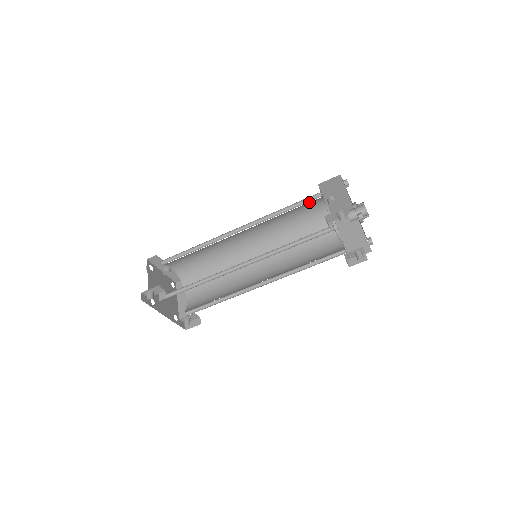
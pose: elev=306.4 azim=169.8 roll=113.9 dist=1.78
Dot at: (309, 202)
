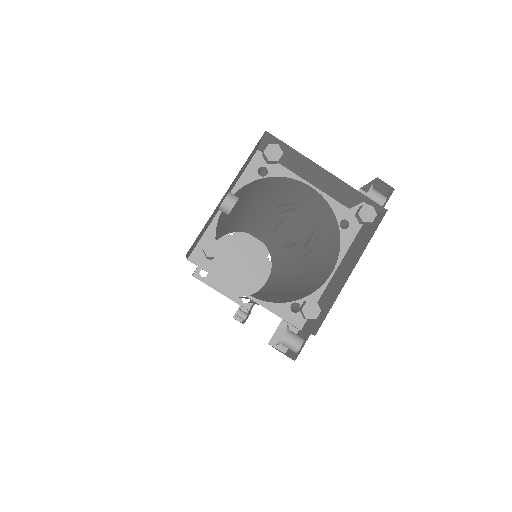
Dot at: occluded
